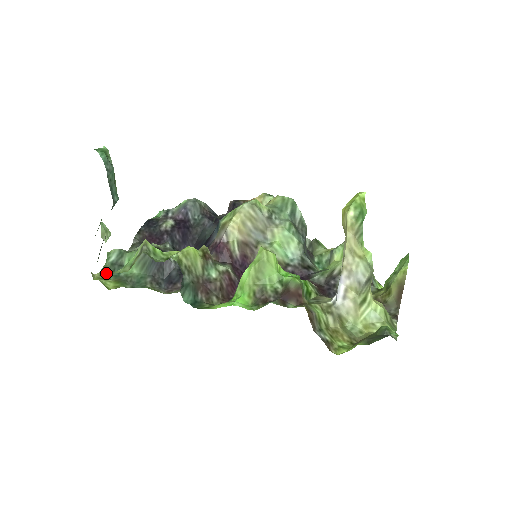
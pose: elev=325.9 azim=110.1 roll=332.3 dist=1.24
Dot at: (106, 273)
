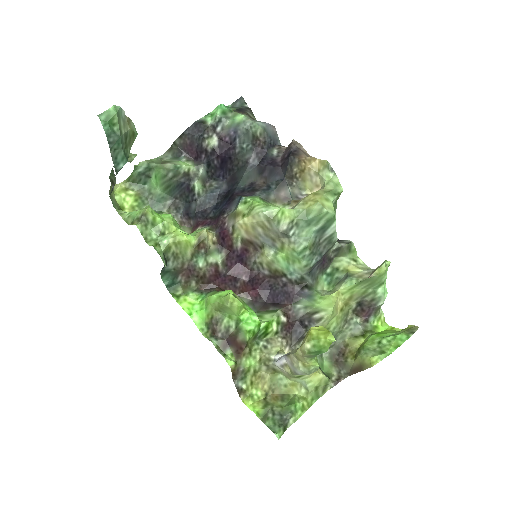
Dot at: (132, 181)
